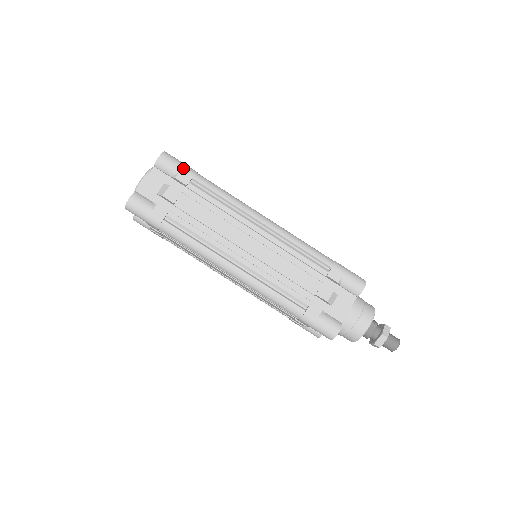
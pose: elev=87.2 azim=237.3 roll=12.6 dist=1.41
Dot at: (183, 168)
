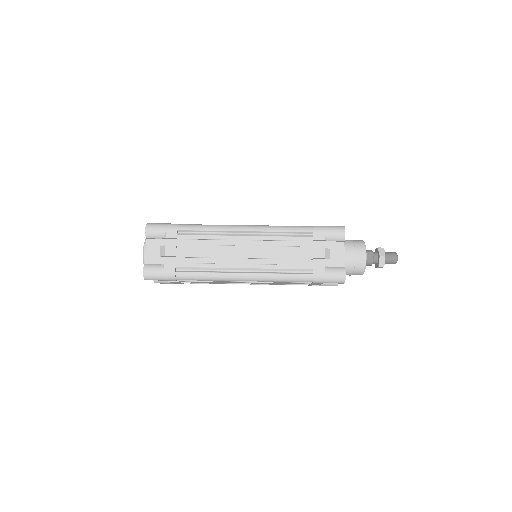
Dot at: (167, 227)
